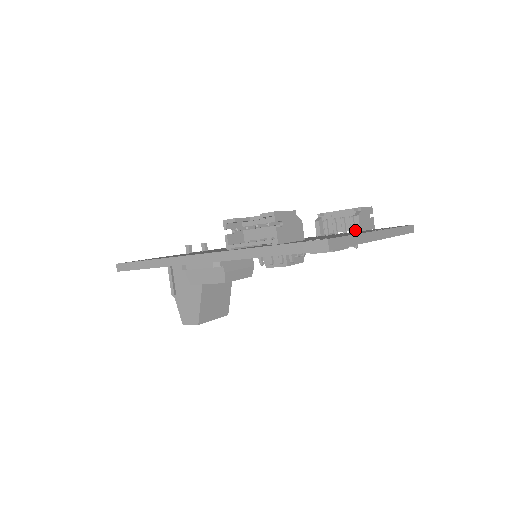
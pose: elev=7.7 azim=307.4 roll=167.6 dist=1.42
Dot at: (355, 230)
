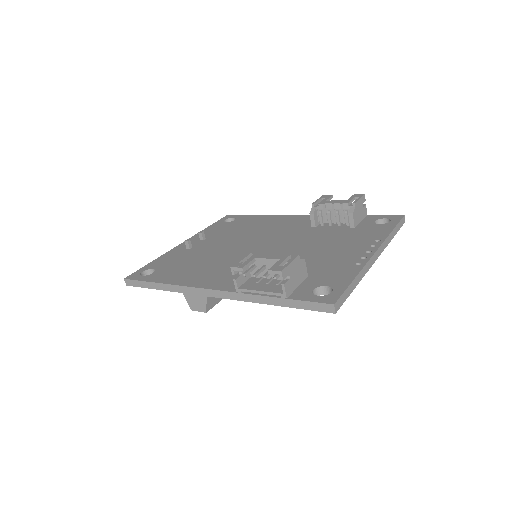
Dot at: (349, 224)
